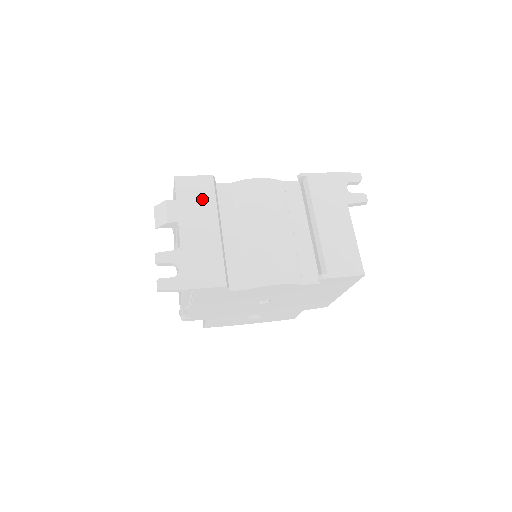
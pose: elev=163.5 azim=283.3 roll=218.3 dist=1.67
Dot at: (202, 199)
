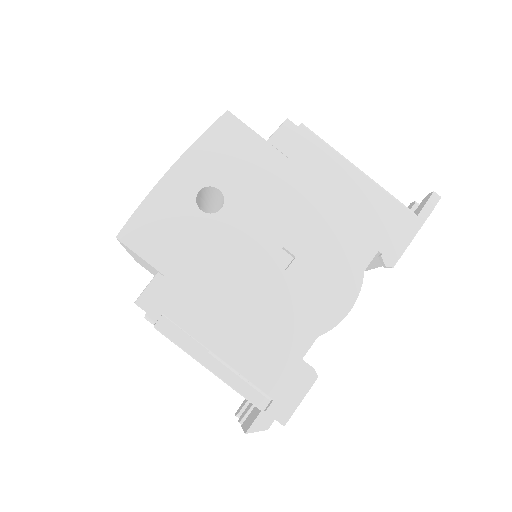
Dot at: occluded
